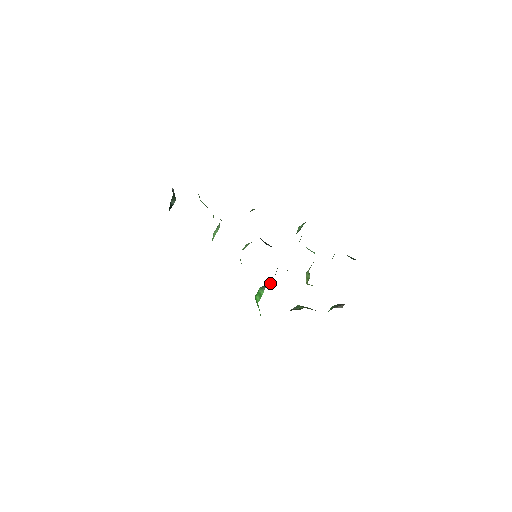
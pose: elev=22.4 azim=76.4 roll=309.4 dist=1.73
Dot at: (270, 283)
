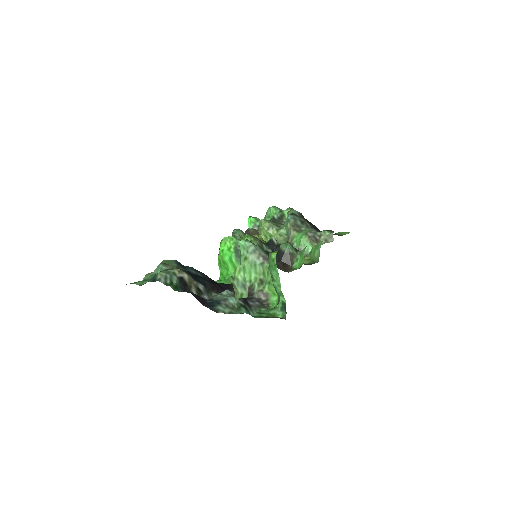
Dot at: occluded
